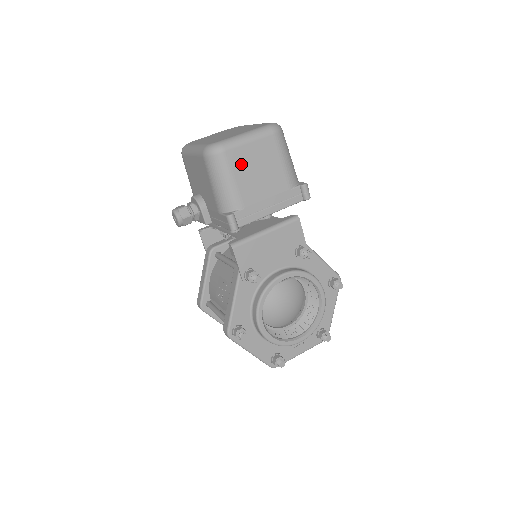
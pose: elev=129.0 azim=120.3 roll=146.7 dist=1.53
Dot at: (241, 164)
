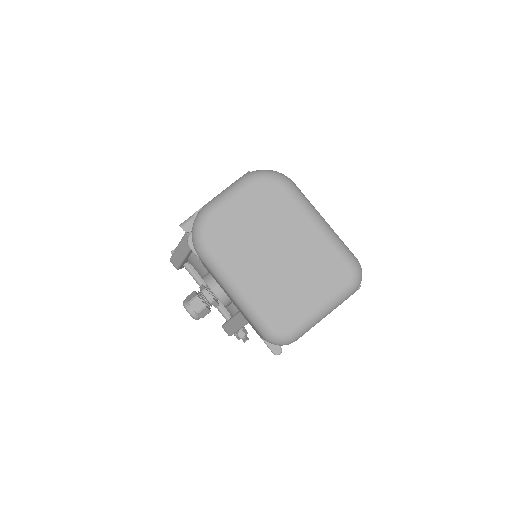
Dot at: occluded
